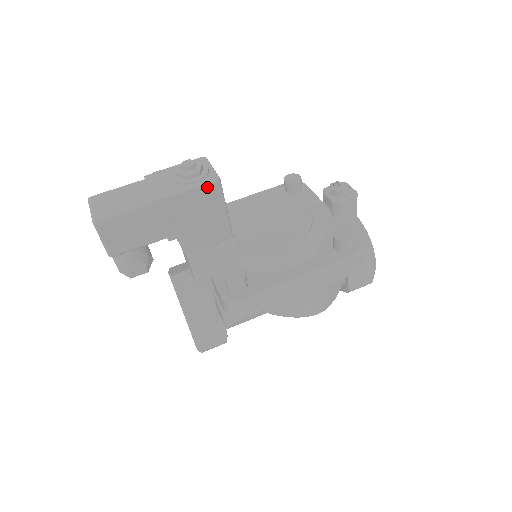
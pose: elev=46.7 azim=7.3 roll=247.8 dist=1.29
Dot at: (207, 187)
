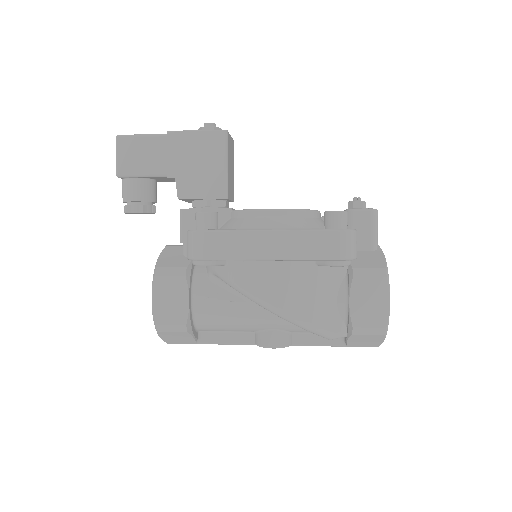
Dot at: (214, 133)
